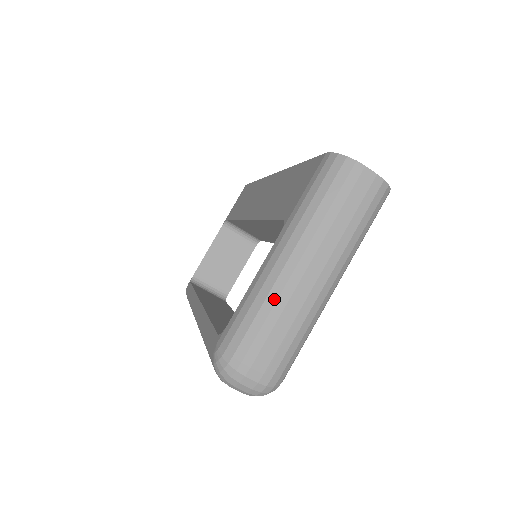
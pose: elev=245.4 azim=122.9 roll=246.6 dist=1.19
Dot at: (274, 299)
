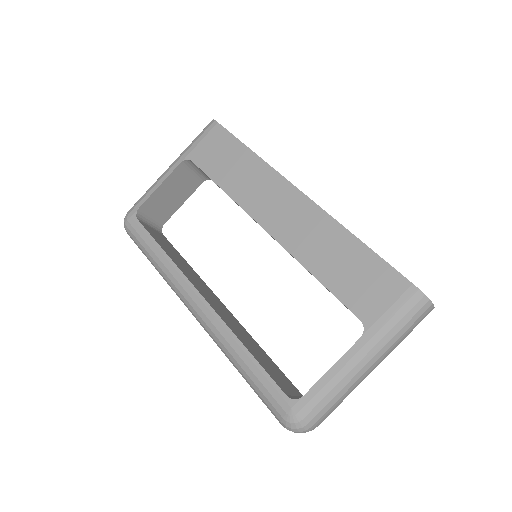
Dot at: (347, 389)
